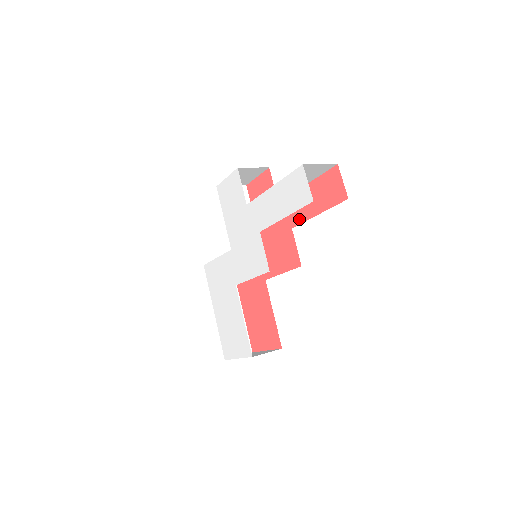
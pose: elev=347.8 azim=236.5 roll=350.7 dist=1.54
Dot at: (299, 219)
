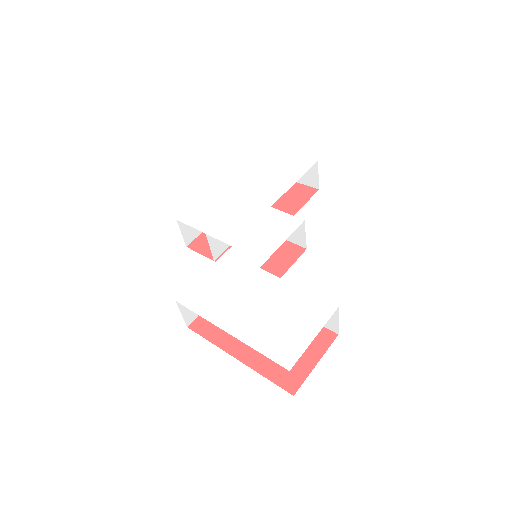
Dot at: occluded
